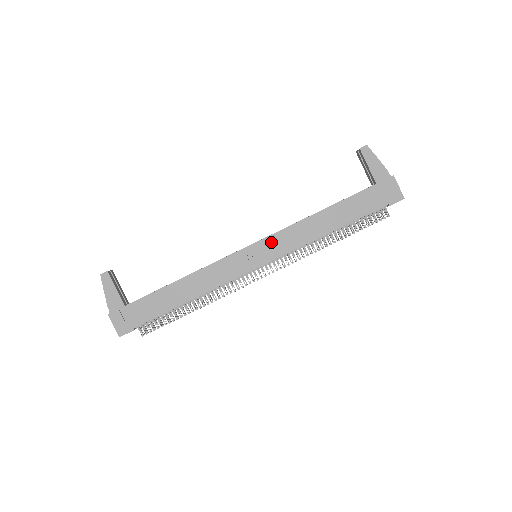
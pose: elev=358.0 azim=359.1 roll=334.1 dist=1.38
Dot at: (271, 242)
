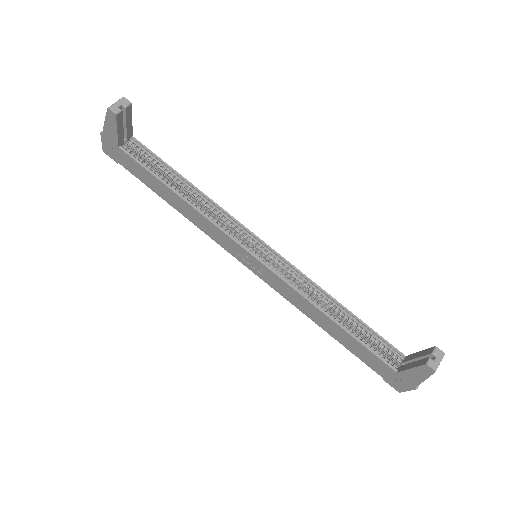
Dot at: (271, 275)
